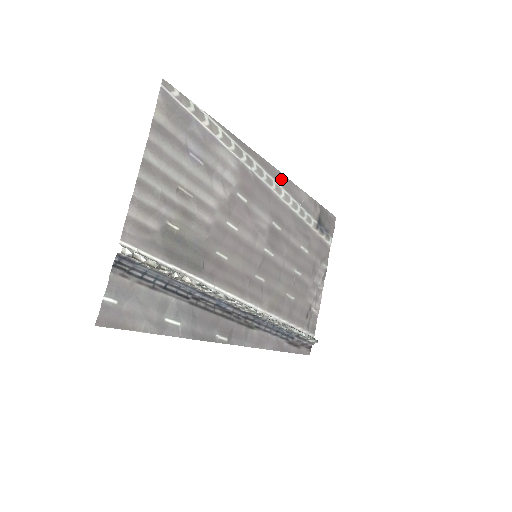
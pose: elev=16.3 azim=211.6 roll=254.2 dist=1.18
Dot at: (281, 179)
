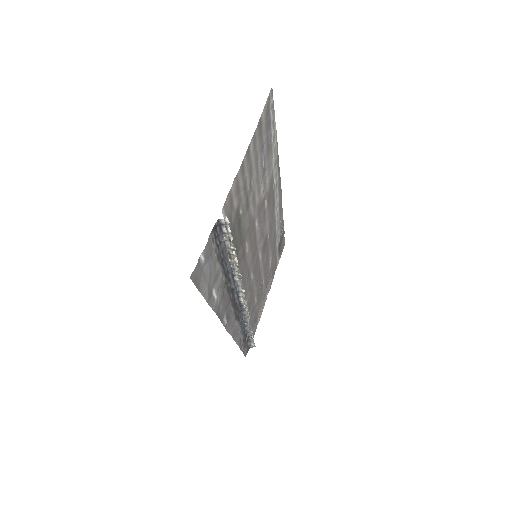
Dot at: (280, 197)
